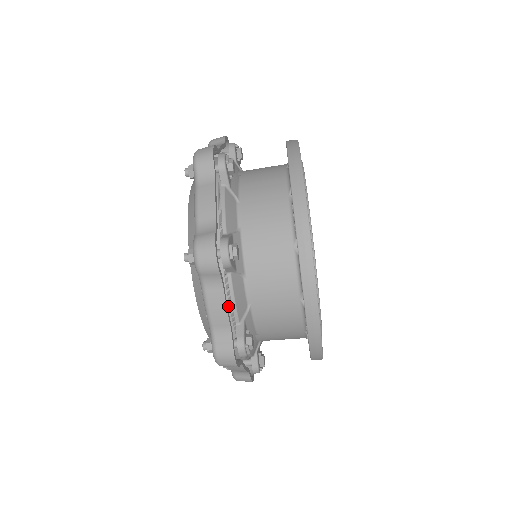
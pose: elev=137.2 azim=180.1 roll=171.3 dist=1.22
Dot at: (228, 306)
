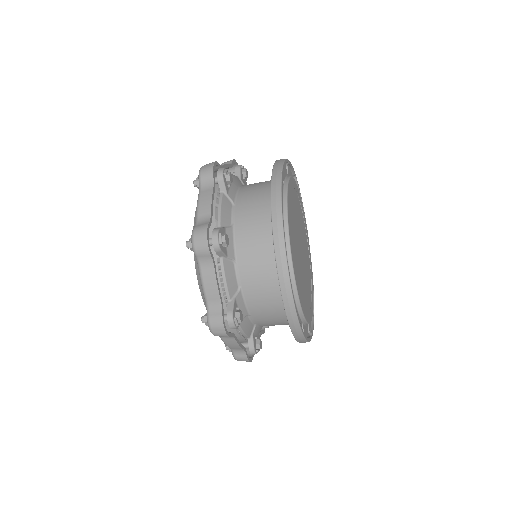
Dot at: (214, 209)
